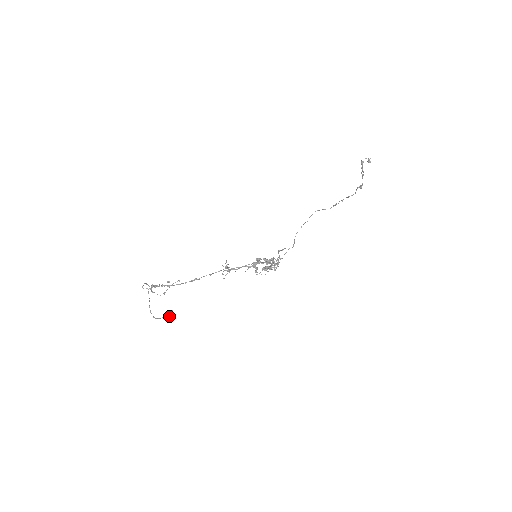
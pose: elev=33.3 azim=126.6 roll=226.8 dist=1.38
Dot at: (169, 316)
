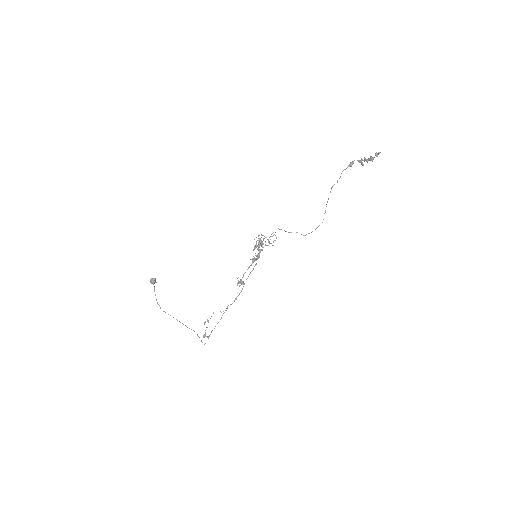
Dot at: (154, 283)
